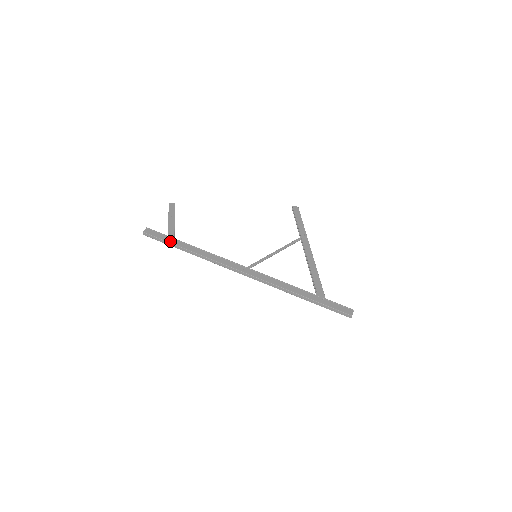
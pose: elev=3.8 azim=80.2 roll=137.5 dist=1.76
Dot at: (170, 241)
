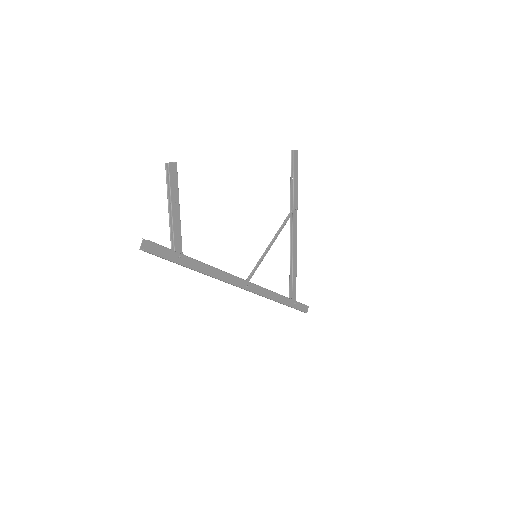
Dot at: (179, 261)
